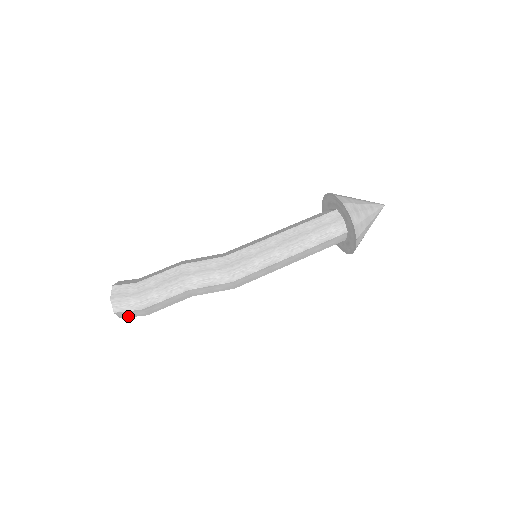
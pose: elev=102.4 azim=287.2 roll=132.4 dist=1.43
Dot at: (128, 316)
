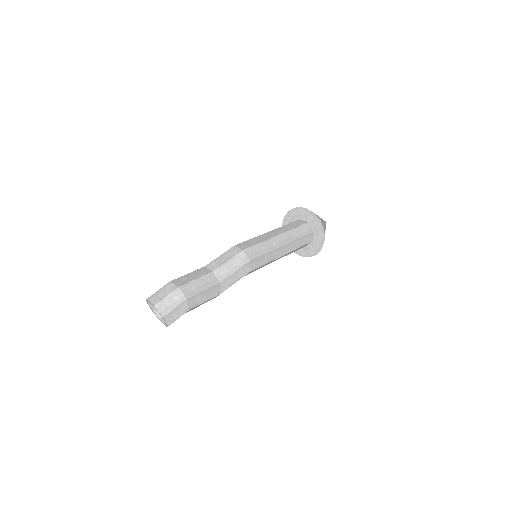
Dot at: (169, 309)
